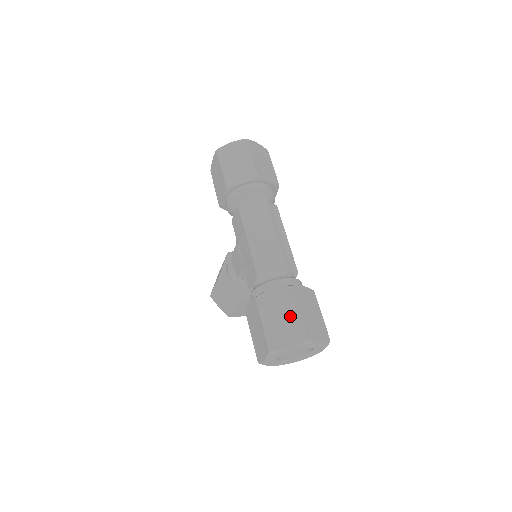
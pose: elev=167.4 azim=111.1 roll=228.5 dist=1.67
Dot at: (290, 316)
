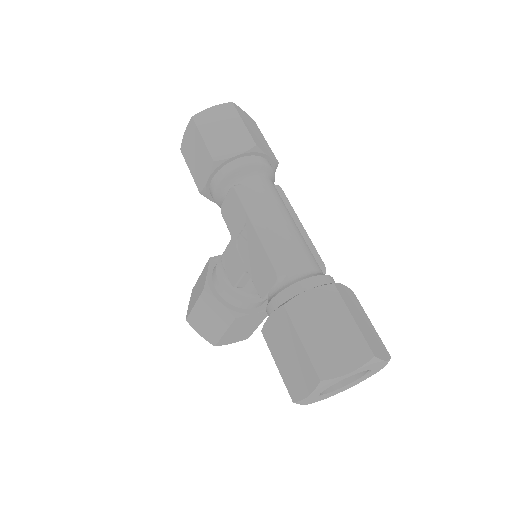
Dot at: (341, 326)
